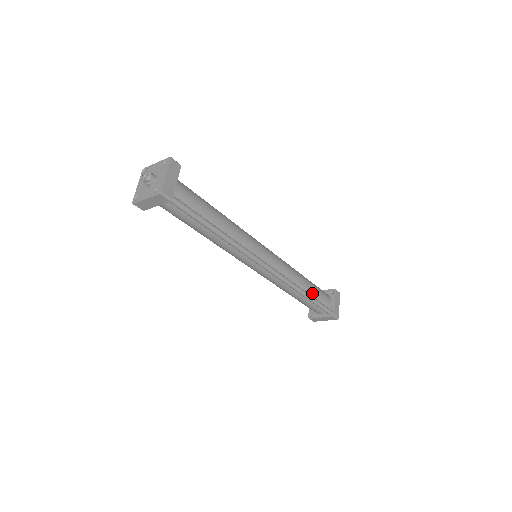
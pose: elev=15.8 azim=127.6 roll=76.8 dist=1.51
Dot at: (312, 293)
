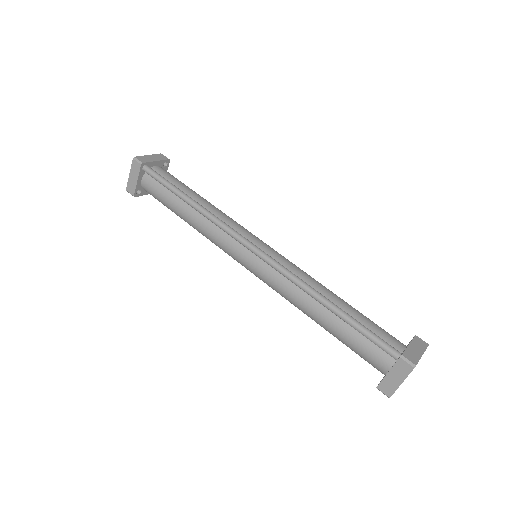
Dot at: (352, 316)
